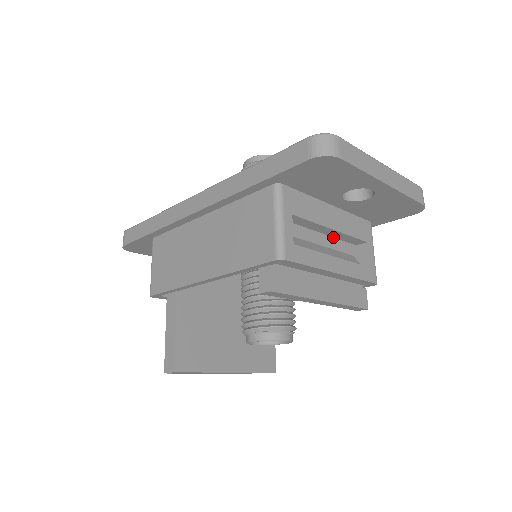
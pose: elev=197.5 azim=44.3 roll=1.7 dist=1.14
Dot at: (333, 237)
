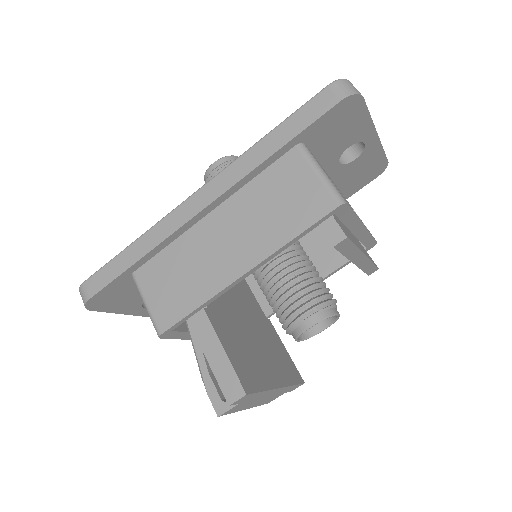
Dot at: occluded
